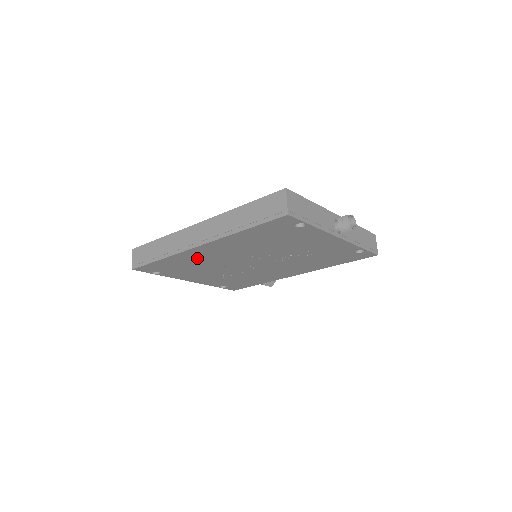
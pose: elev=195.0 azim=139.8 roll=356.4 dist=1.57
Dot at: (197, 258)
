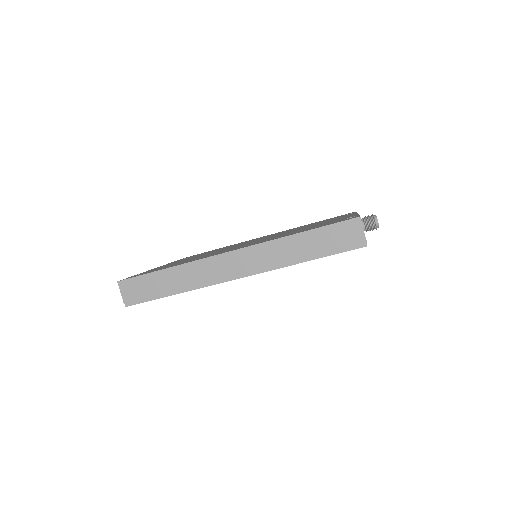
Dot at: occluded
